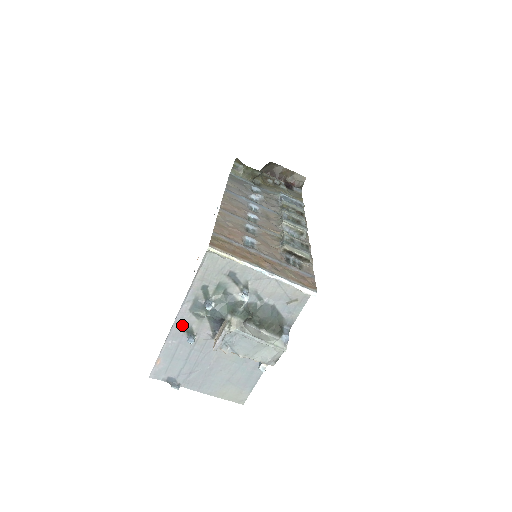
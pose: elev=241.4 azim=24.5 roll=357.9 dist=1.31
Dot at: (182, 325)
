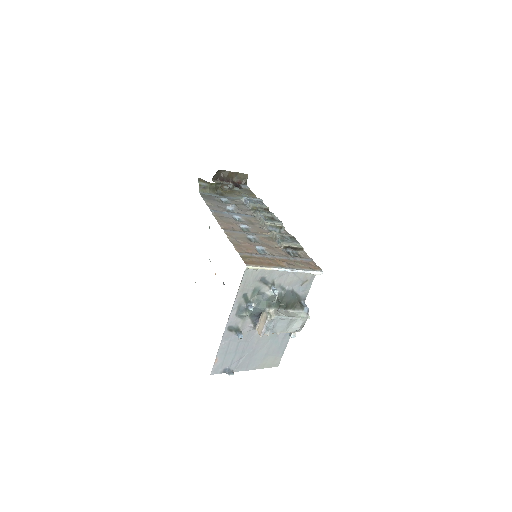
Dot at: (231, 328)
